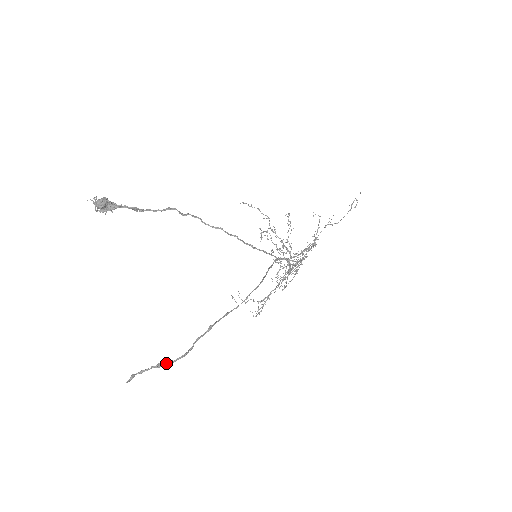
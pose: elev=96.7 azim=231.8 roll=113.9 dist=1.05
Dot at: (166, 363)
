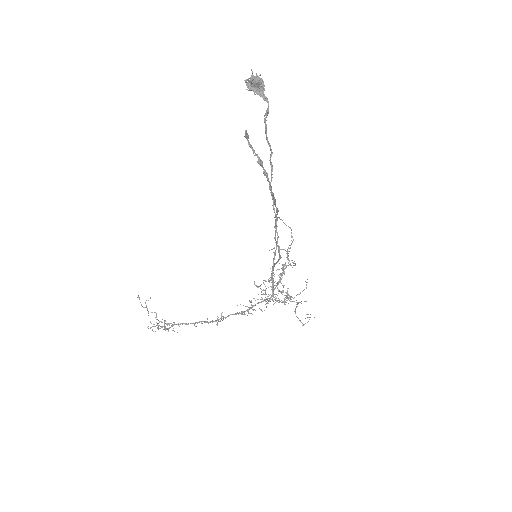
Dot at: occluded
